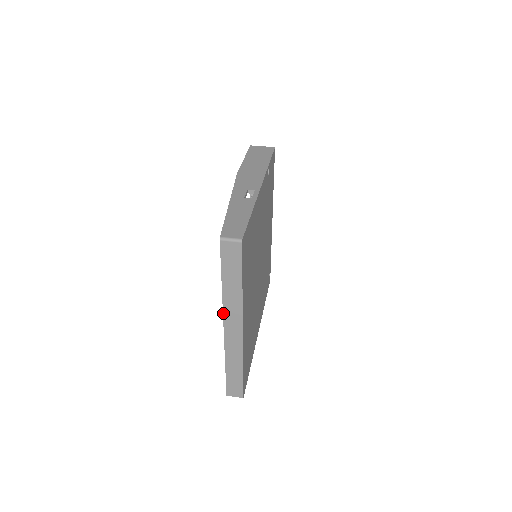
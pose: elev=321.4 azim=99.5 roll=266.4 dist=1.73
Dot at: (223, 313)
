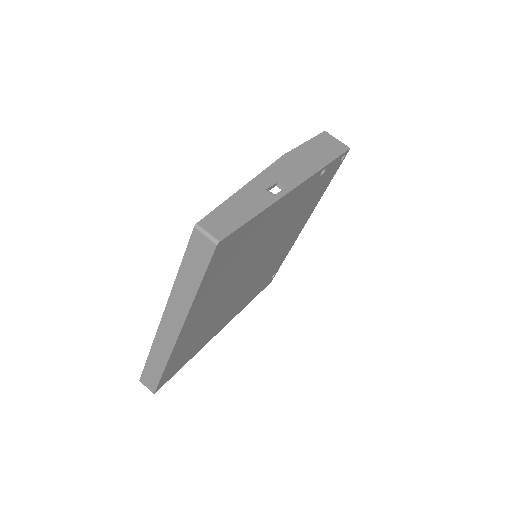
Dot at: (167, 304)
